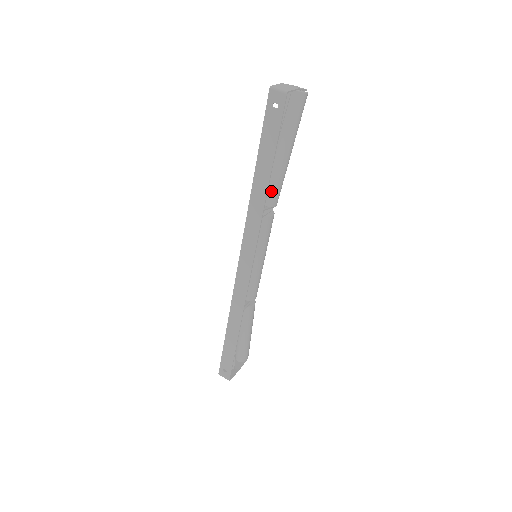
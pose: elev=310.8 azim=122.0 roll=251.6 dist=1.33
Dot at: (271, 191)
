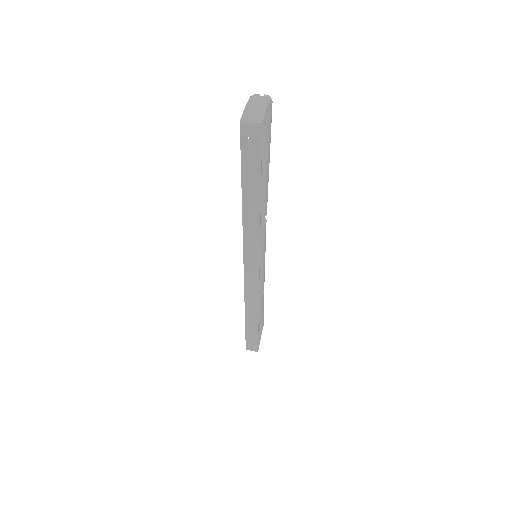
Dot at: occluded
